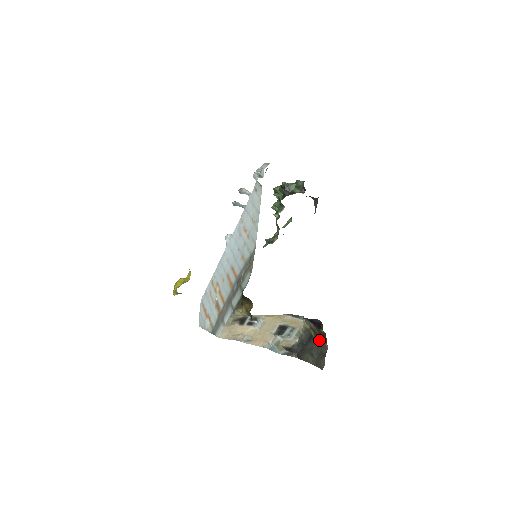
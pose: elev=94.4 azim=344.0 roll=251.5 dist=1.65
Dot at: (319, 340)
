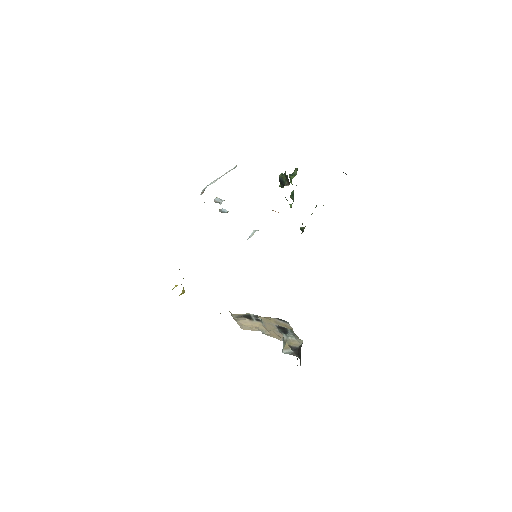
Dot at: occluded
